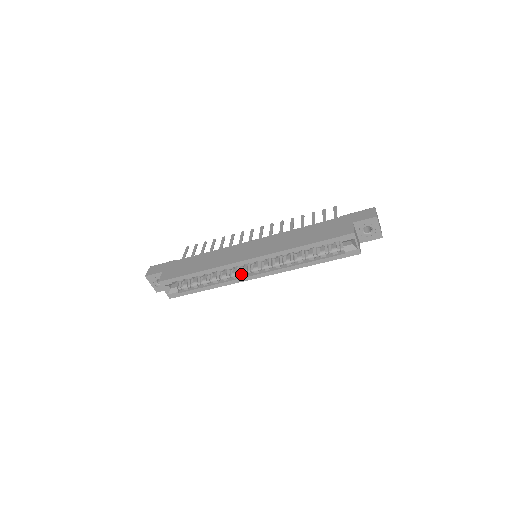
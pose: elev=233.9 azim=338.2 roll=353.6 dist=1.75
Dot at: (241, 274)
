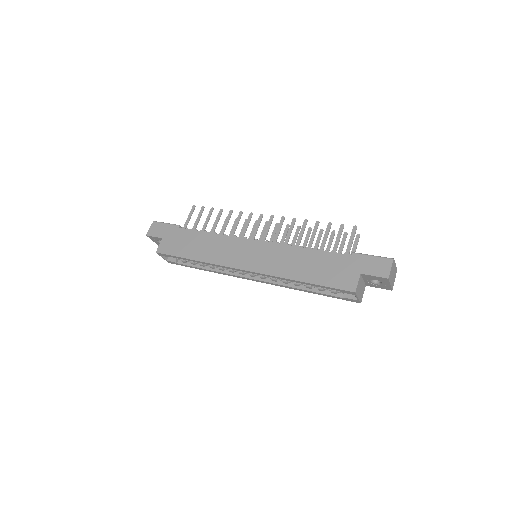
Dot at: (237, 271)
